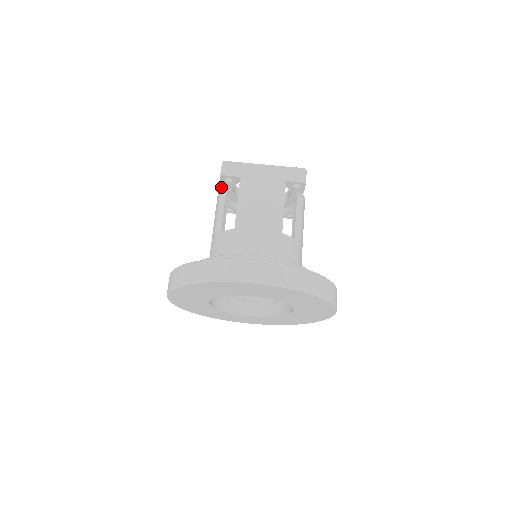
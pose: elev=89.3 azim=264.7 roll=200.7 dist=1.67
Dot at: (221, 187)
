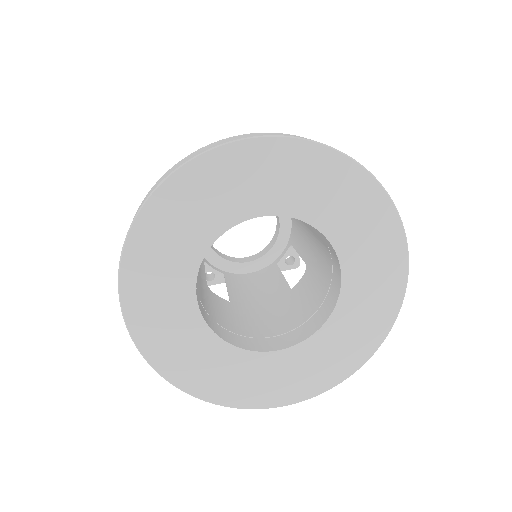
Dot at: occluded
